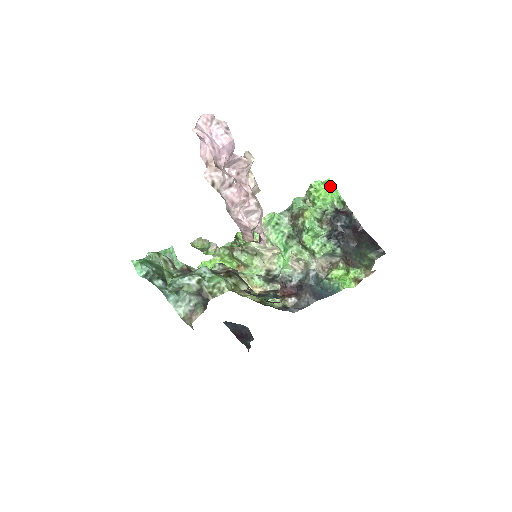
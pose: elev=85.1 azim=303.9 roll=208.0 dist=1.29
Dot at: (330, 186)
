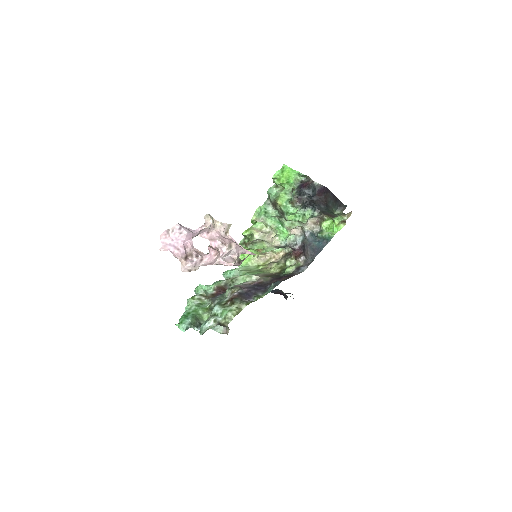
Dot at: (286, 172)
